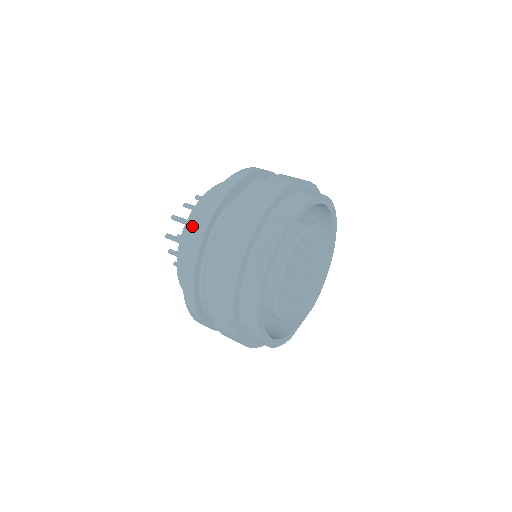
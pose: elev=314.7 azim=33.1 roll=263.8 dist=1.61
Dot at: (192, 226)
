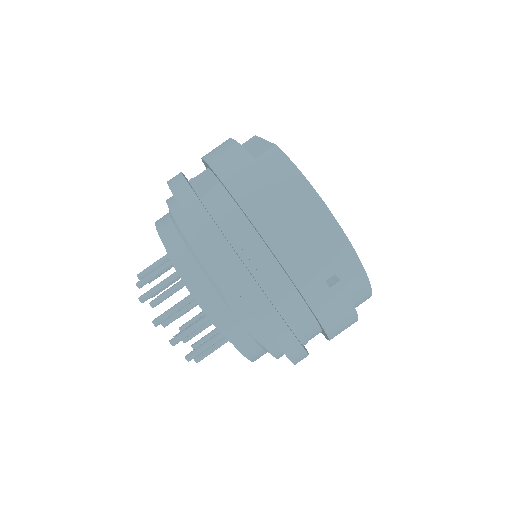
Dot at: (182, 253)
